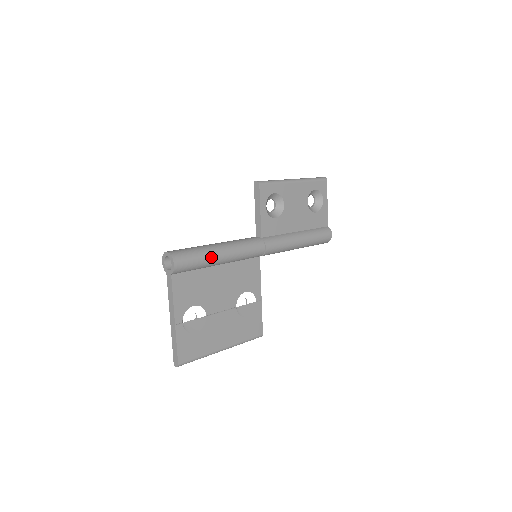
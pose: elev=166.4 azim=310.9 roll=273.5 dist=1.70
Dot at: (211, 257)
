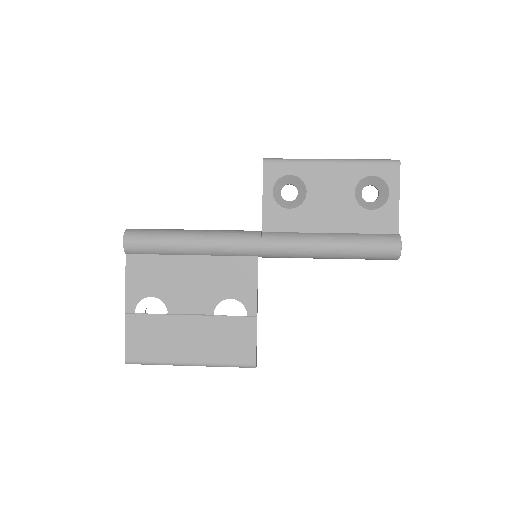
Dot at: (174, 242)
